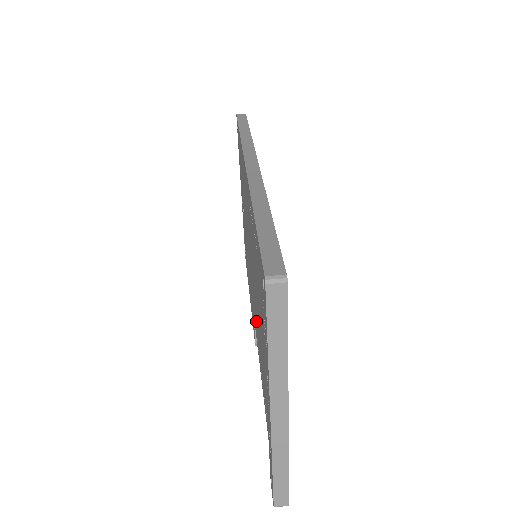
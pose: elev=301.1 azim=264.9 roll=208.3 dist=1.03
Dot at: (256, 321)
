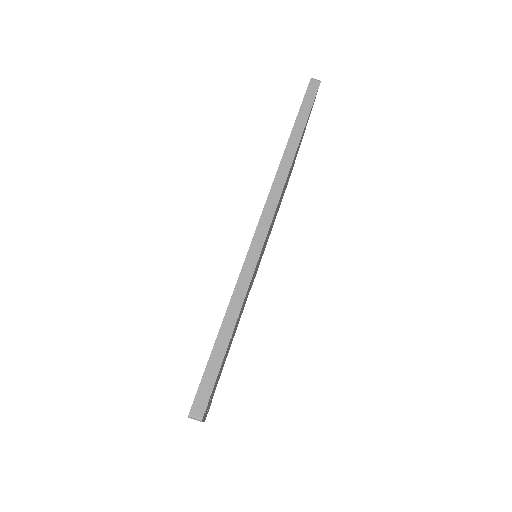
Dot at: occluded
